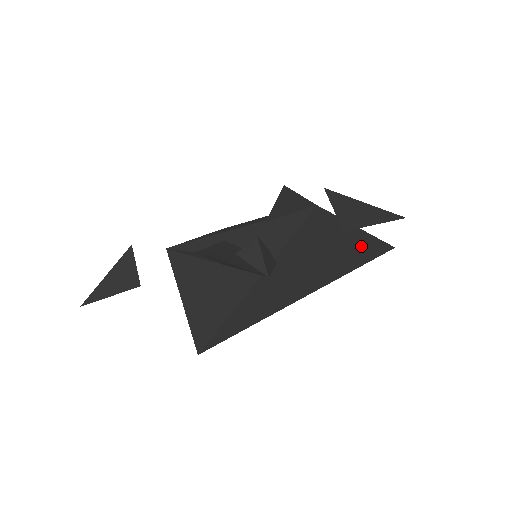
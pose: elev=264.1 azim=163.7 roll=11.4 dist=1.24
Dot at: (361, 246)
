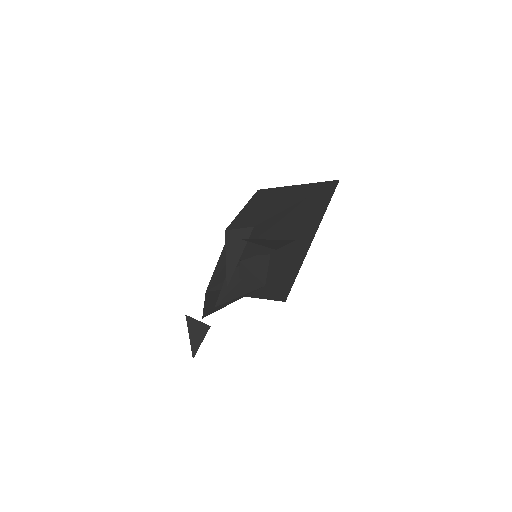
Dot at: (313, 203)
